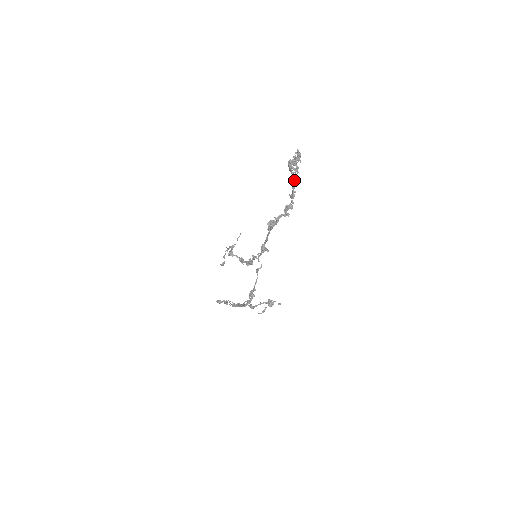
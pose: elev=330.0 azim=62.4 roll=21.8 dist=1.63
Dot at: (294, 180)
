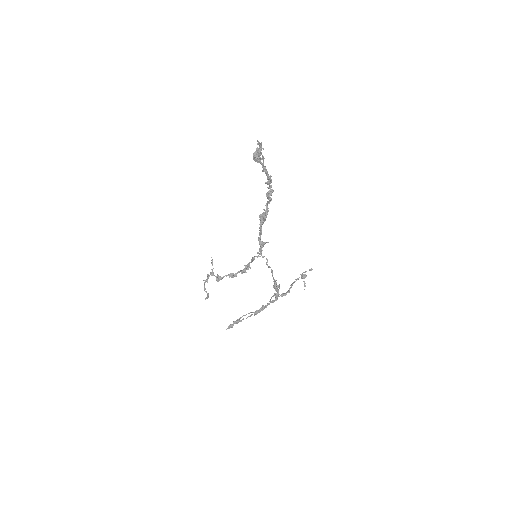
Dot at: (264, 168)
